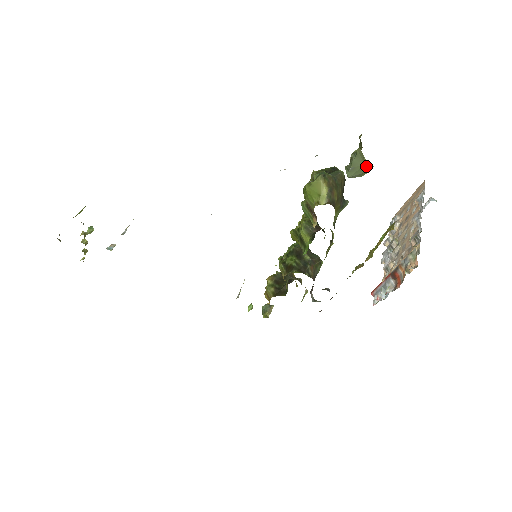
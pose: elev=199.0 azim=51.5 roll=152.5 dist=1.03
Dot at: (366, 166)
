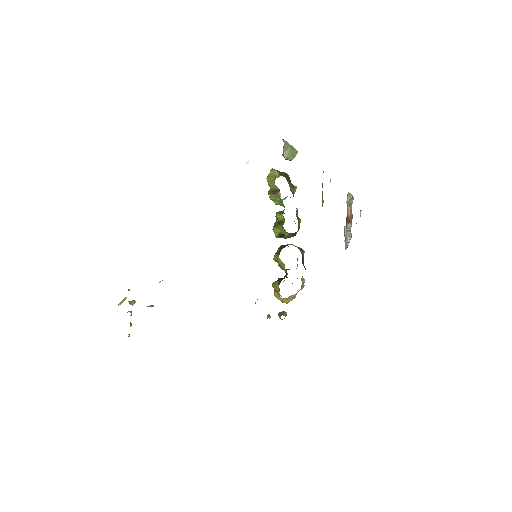
Dot at: (292, 149)
